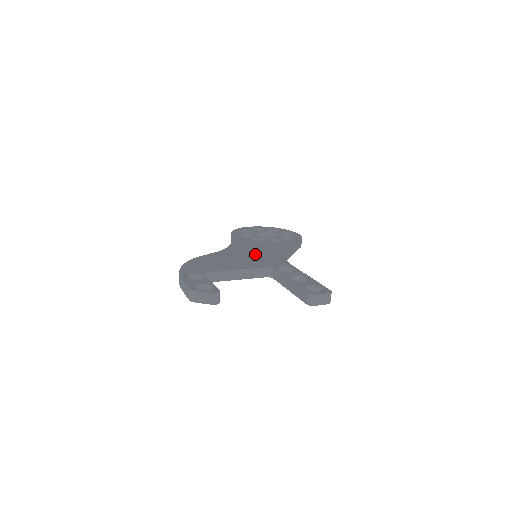
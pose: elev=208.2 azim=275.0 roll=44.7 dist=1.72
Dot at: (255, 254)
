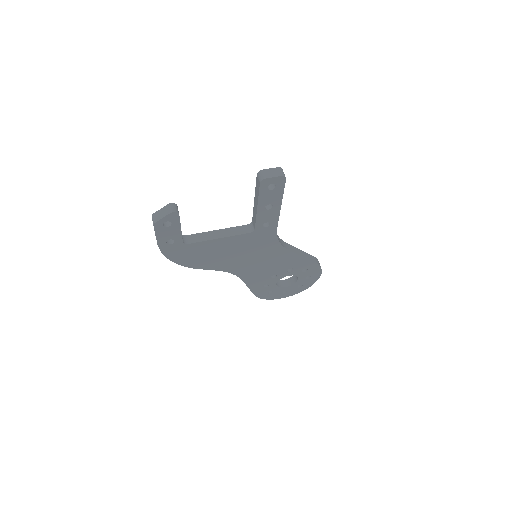
Dot at: occluded
